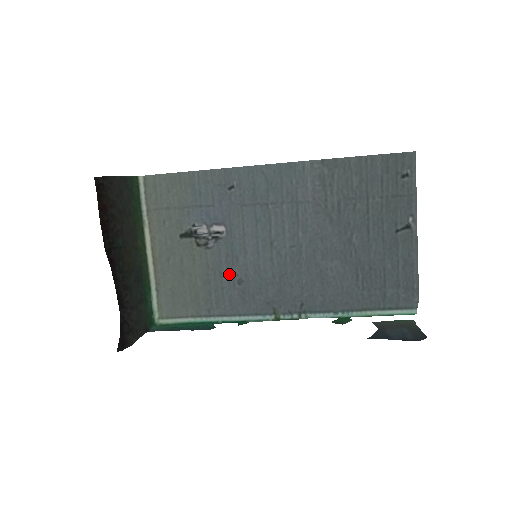
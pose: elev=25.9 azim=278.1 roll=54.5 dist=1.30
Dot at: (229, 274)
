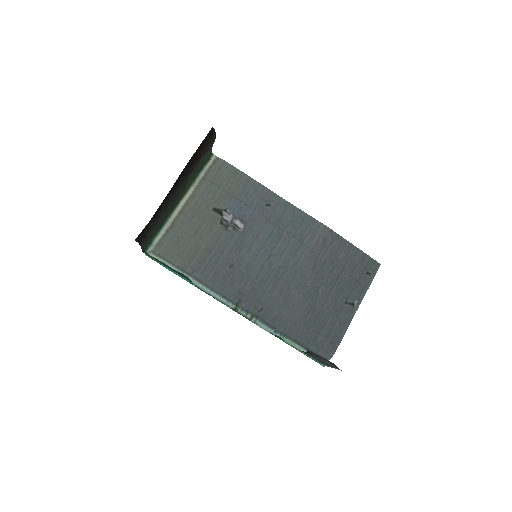
Dot at: (228, 256)
